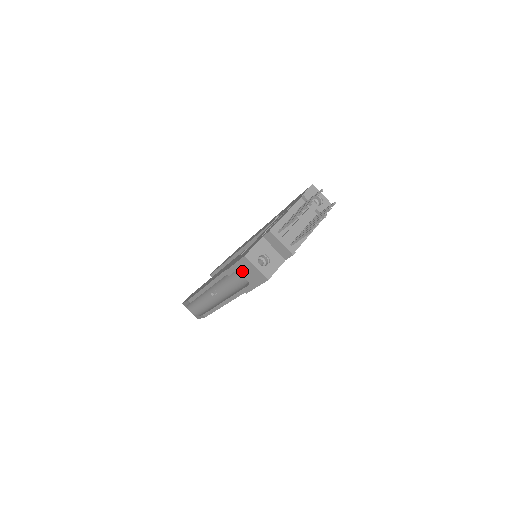
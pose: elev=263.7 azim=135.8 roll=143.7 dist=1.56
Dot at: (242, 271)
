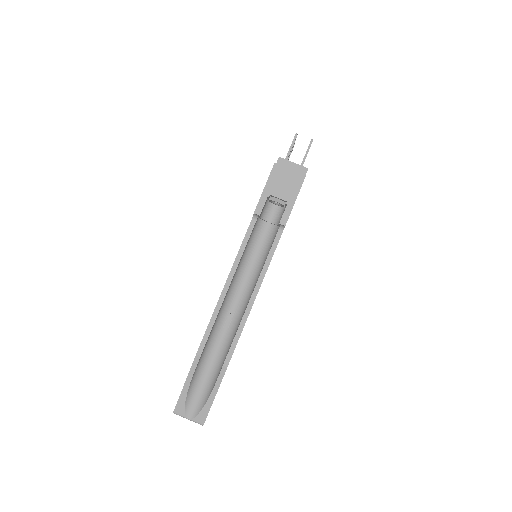
Dot at: (275, 190)
